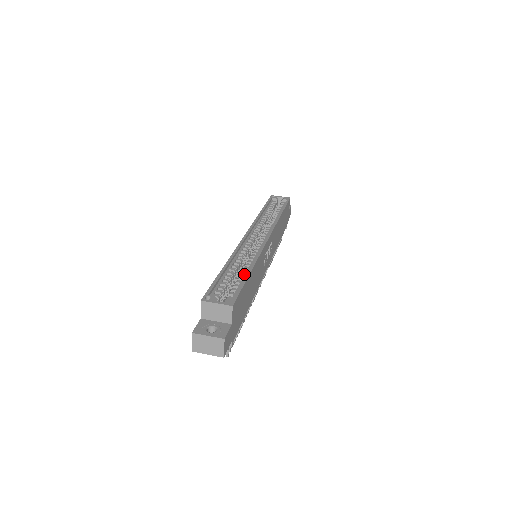
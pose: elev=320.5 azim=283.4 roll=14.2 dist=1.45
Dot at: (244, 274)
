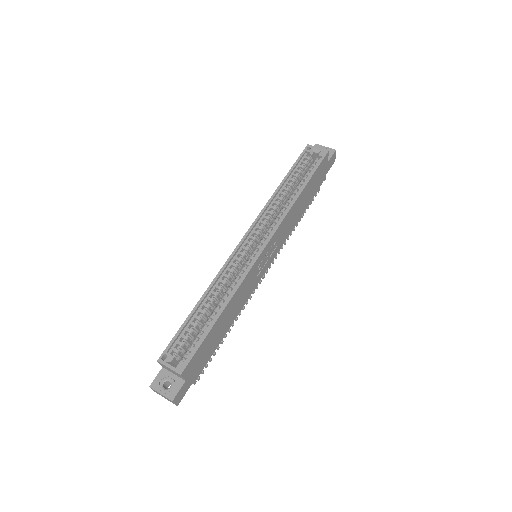
Dot at: (213, 317)
